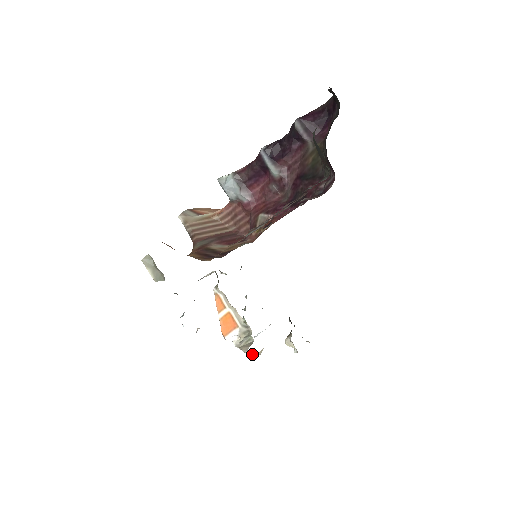
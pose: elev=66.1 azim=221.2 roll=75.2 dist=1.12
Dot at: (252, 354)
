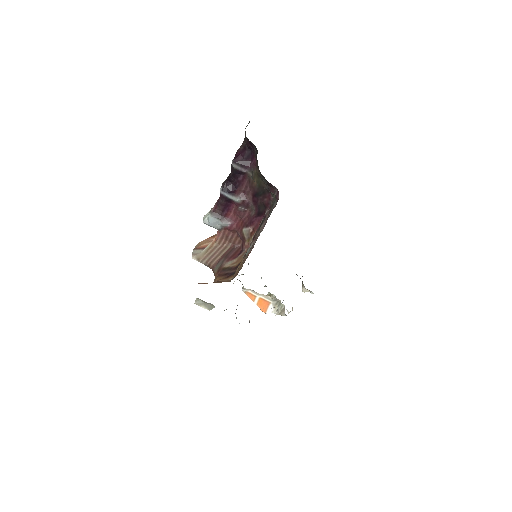
Dot at: occluded
